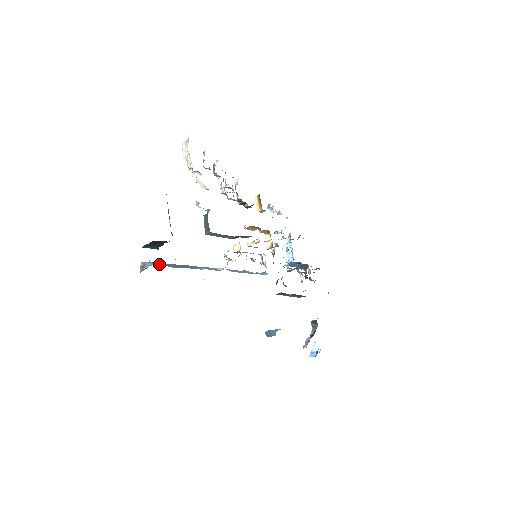
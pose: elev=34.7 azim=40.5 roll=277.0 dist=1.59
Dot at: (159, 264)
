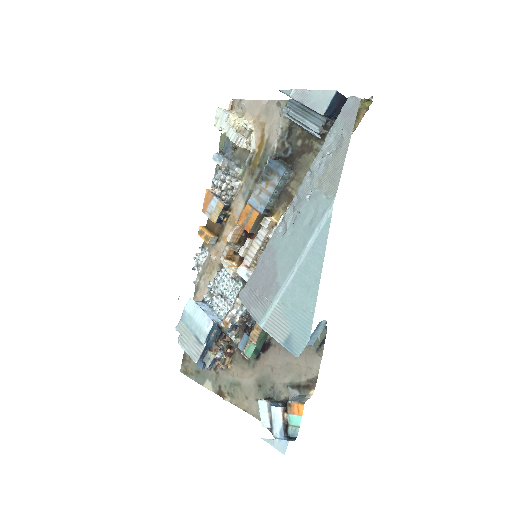
Dot at: occluded
